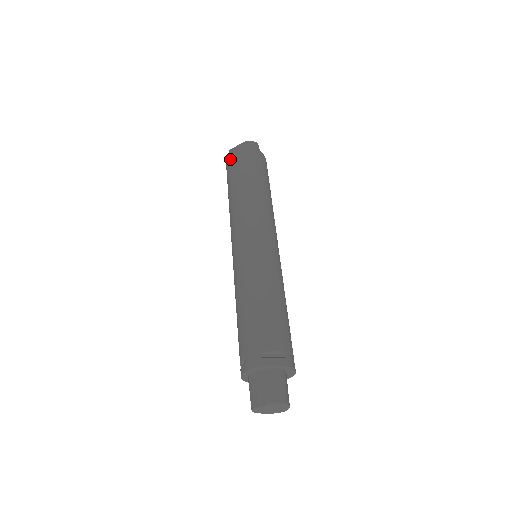
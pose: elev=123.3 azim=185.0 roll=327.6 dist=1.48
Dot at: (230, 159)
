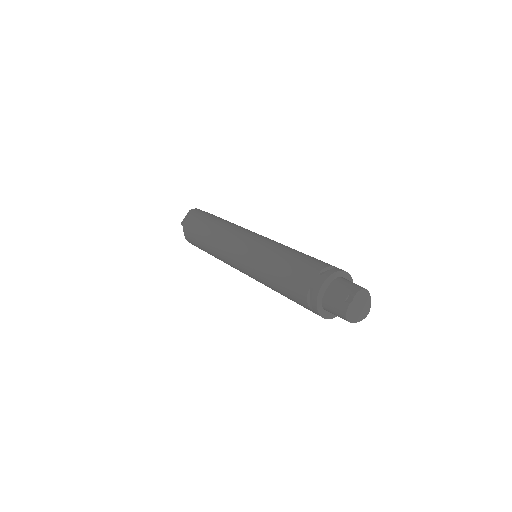
Dot at: (186, 225)
